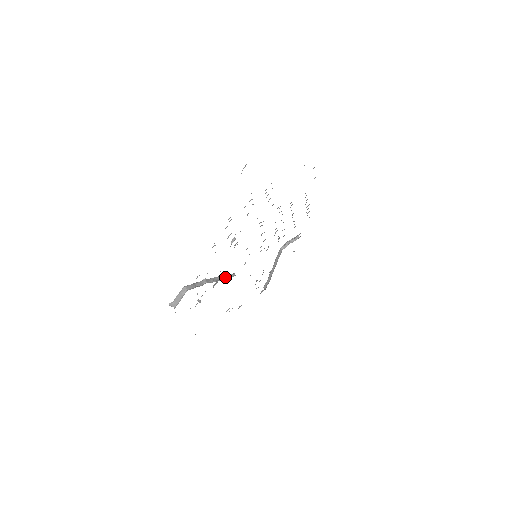
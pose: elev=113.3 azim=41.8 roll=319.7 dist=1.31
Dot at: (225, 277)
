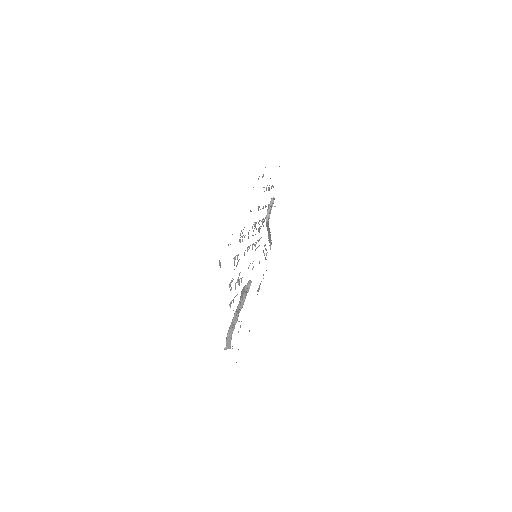
Dot at: occluded
